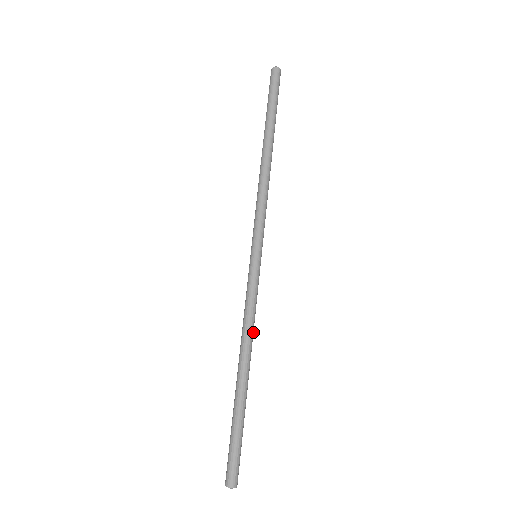
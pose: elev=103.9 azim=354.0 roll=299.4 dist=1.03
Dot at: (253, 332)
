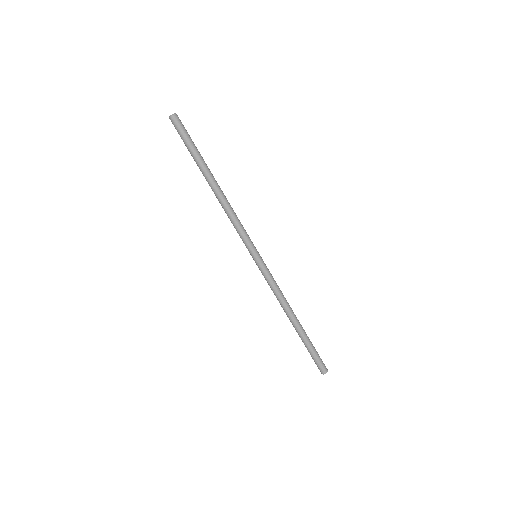
Dot at: (284, 297)
